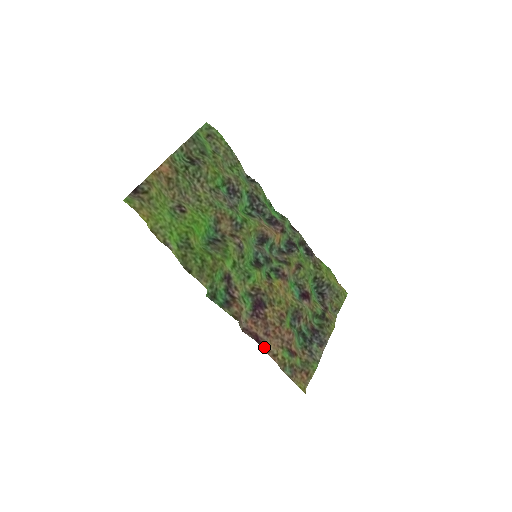
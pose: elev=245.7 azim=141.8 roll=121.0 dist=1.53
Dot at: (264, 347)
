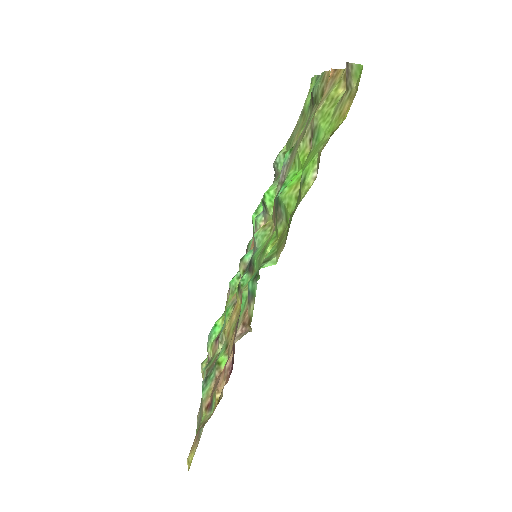
Dot at: occluded
